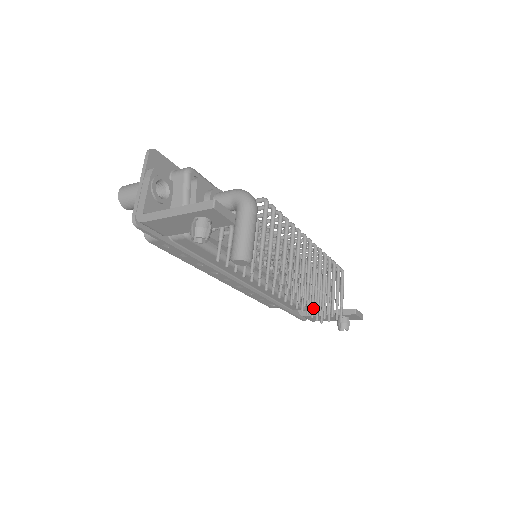
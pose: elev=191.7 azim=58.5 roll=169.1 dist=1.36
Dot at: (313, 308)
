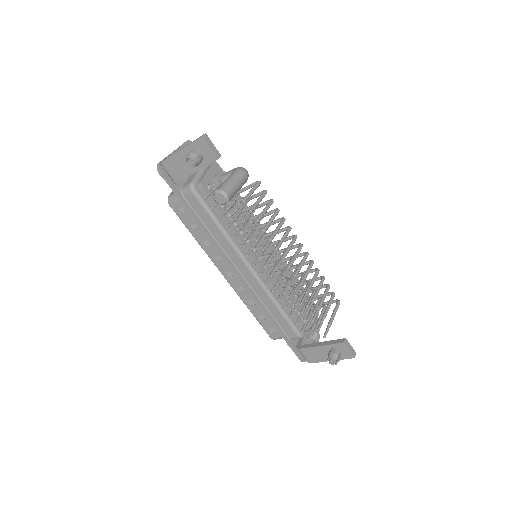
Dot at: (299, 317)
